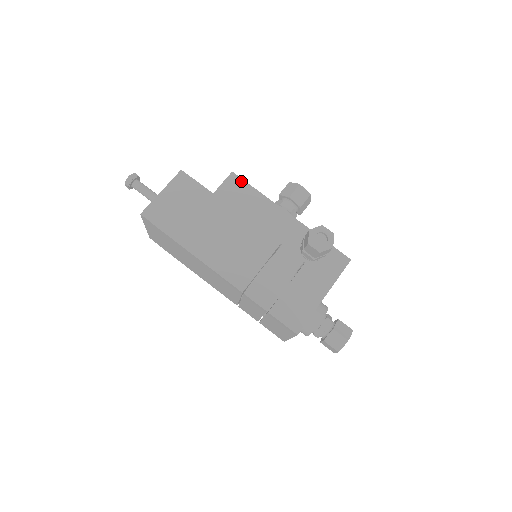
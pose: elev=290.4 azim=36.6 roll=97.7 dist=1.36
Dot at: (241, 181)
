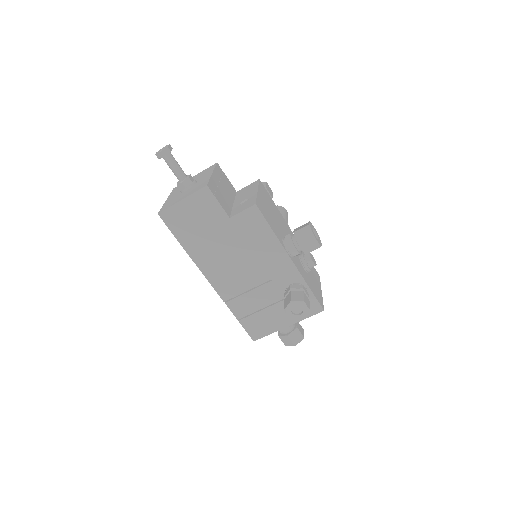
Dot at: (260, 216)
